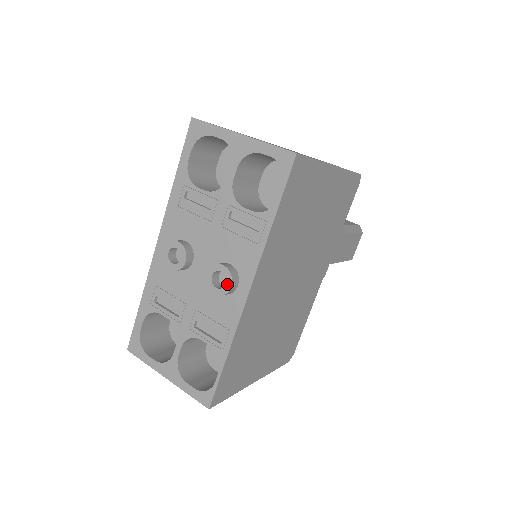
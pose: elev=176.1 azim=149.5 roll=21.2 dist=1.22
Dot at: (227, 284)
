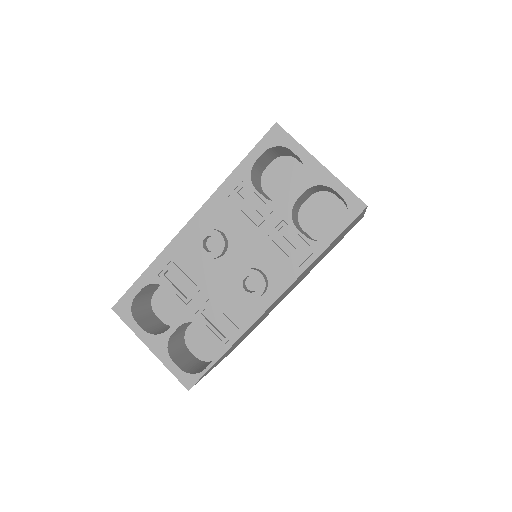
Dot at: (258, 291)
